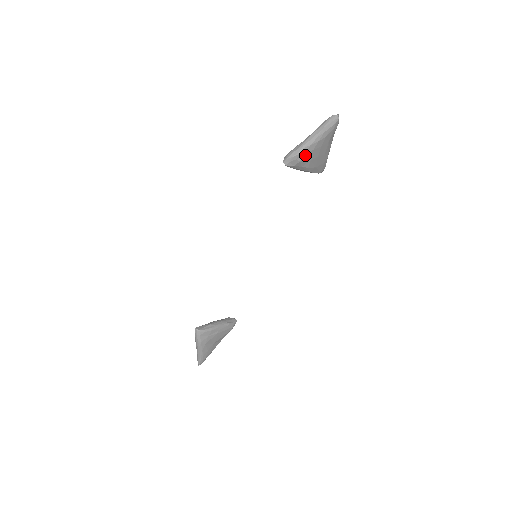
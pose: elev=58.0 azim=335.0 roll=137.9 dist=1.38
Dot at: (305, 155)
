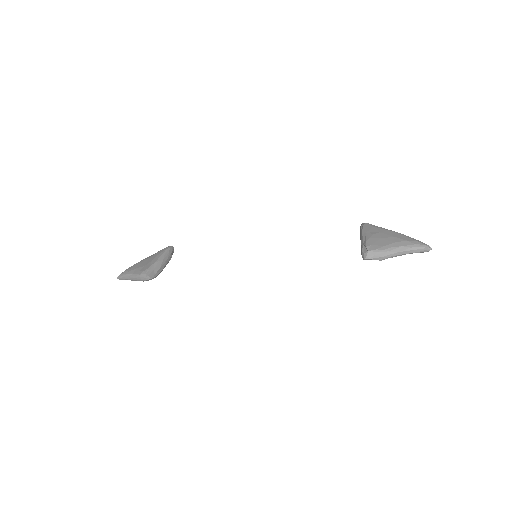
Dot at: occluded
